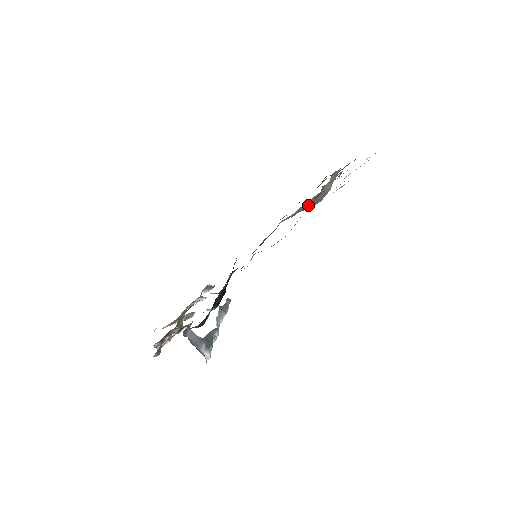
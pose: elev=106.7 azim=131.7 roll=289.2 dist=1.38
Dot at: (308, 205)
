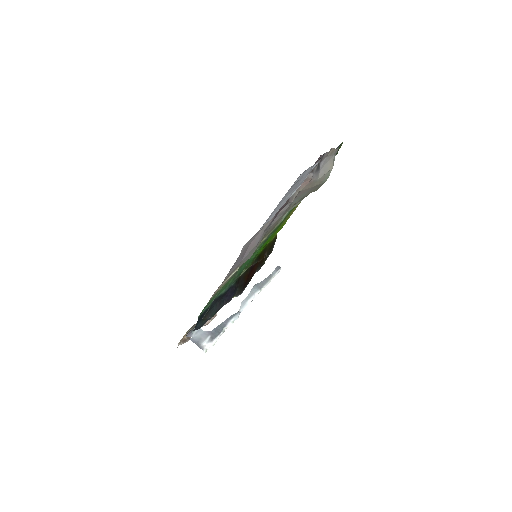
Dot at: (308, 192)
